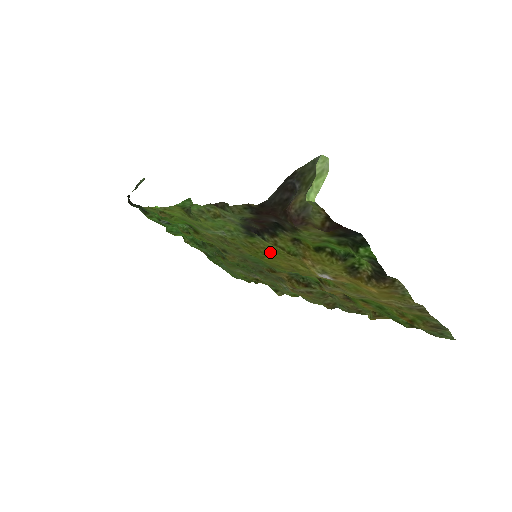
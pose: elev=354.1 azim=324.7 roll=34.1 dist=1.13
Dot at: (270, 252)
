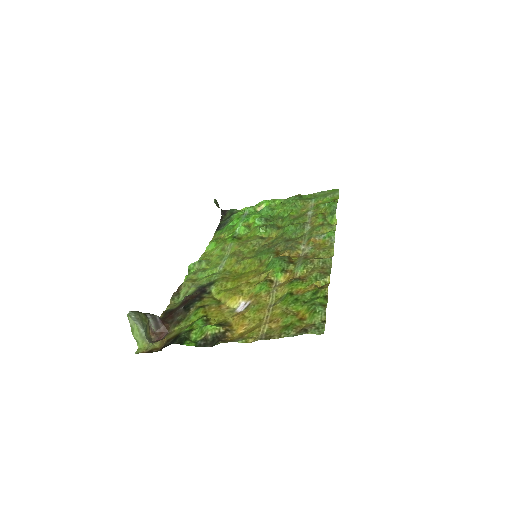
Dot at: (230, 283)
